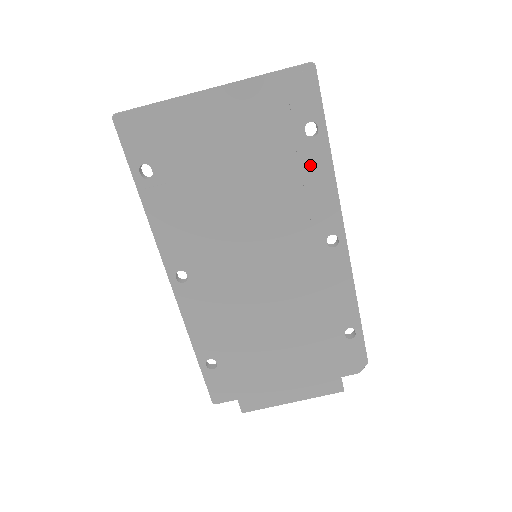
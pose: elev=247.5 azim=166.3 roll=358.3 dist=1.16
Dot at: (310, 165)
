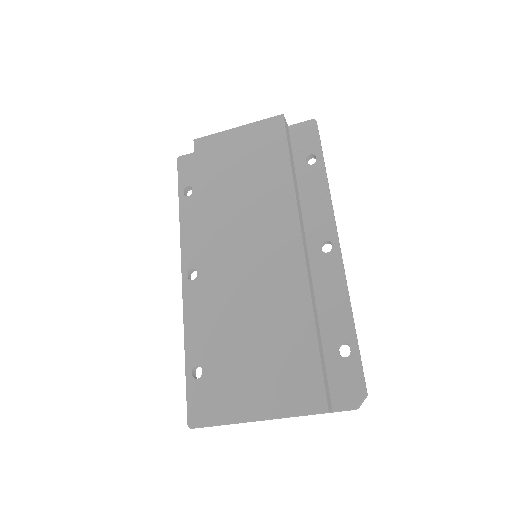
Dot at: (309, 184)
